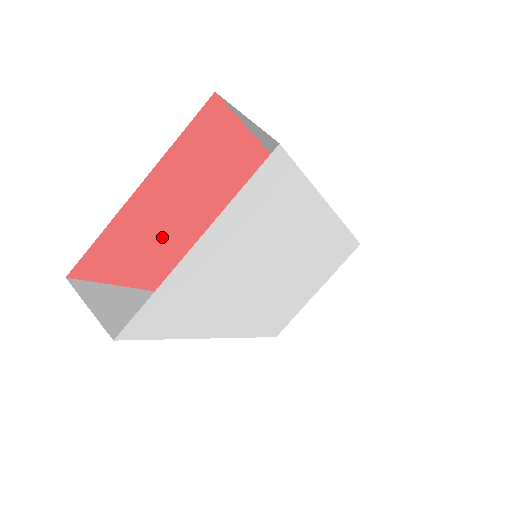
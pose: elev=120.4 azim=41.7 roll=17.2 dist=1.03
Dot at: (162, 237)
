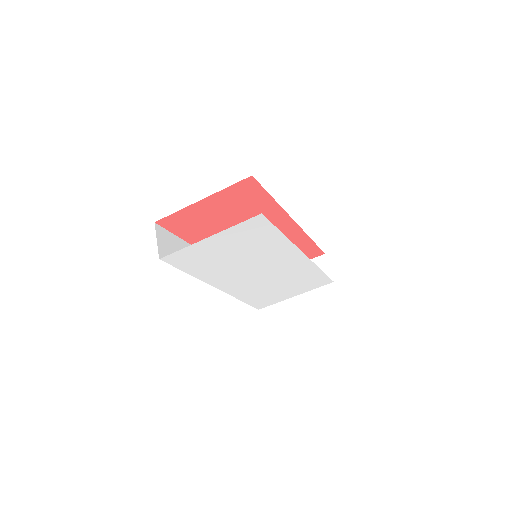
Dot at: (207, 224)
